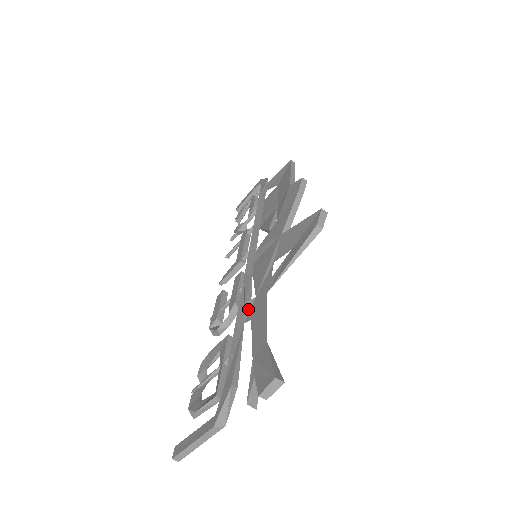
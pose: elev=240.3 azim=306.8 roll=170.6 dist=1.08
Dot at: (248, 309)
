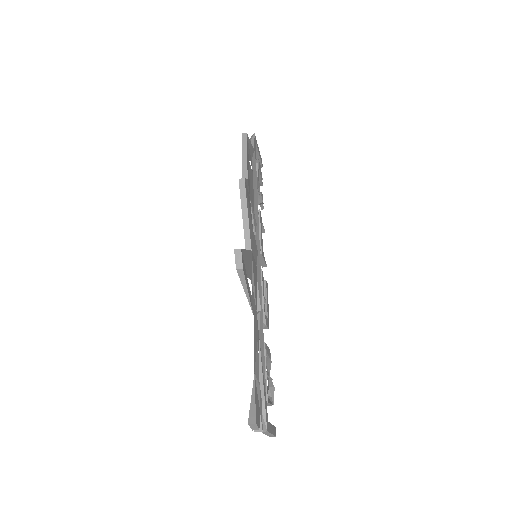
Dot at: (257, 324)
